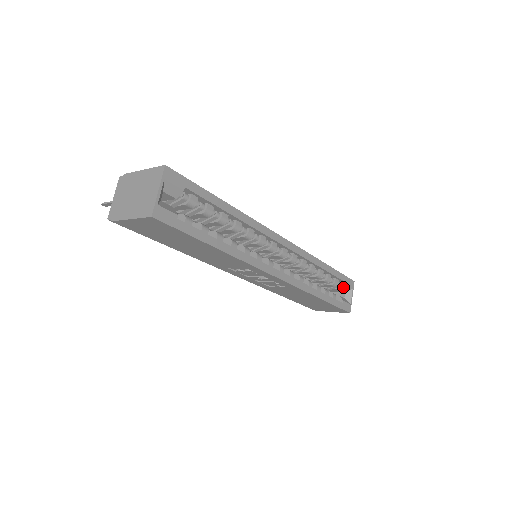
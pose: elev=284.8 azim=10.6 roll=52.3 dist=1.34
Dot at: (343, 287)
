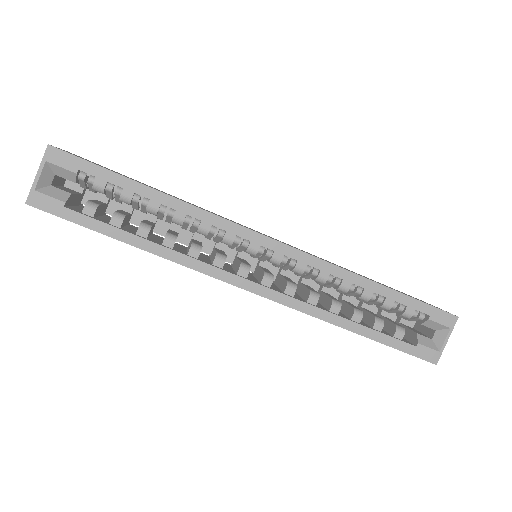
Dot at: (426, 322)
